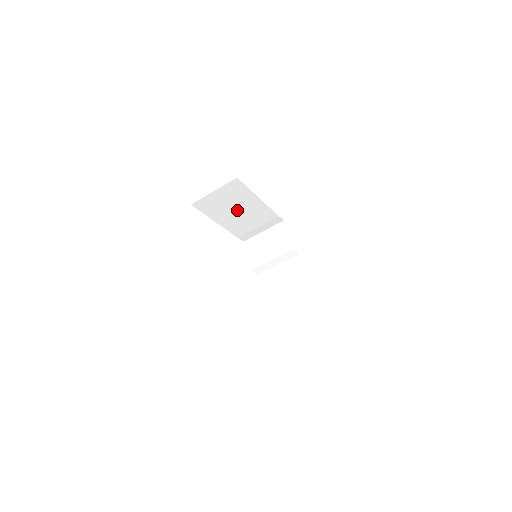
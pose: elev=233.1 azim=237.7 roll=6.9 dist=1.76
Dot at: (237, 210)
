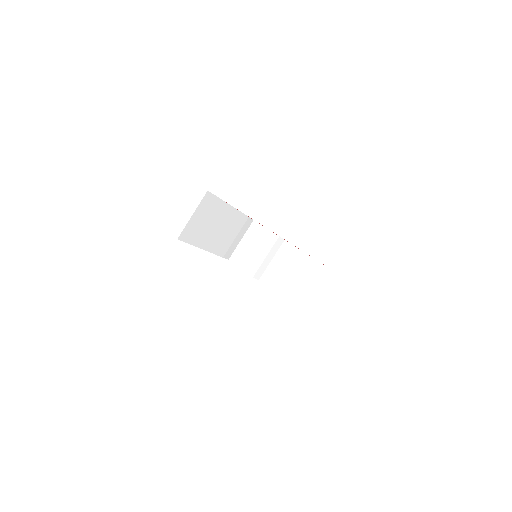
Dot at: (215, 227)
